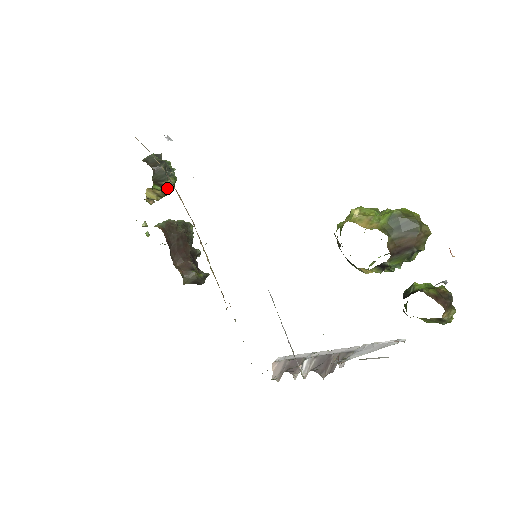
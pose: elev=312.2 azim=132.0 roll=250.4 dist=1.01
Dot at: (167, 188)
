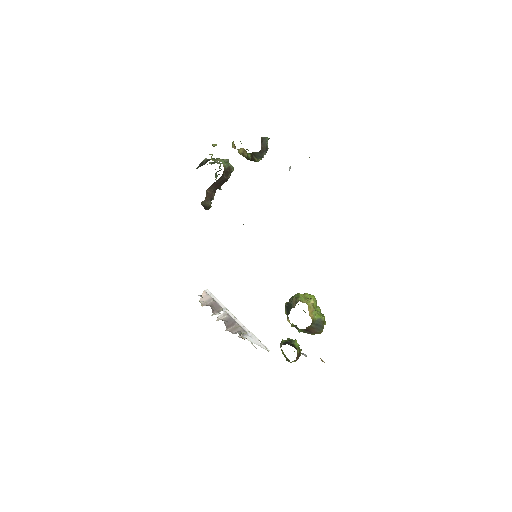
Dot at: (252, 160)
